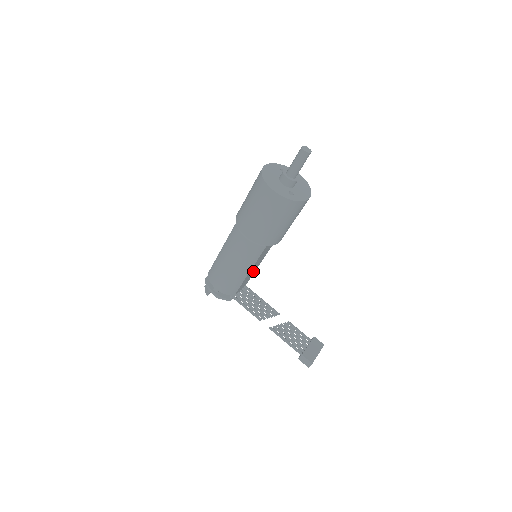
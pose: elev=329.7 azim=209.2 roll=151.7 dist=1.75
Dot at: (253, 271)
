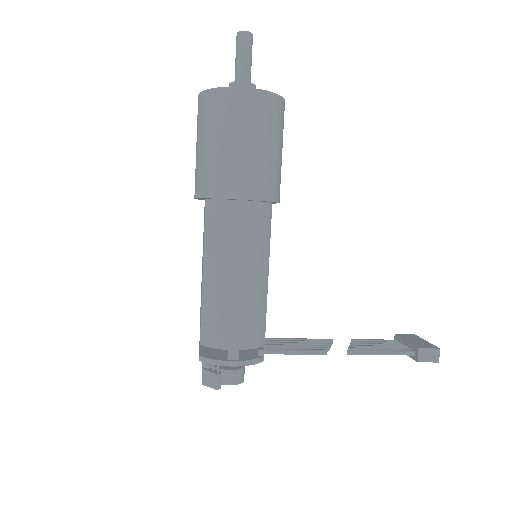
Dot at: occluded
